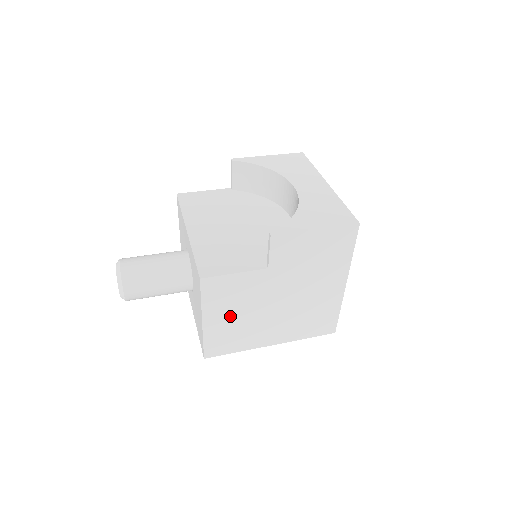
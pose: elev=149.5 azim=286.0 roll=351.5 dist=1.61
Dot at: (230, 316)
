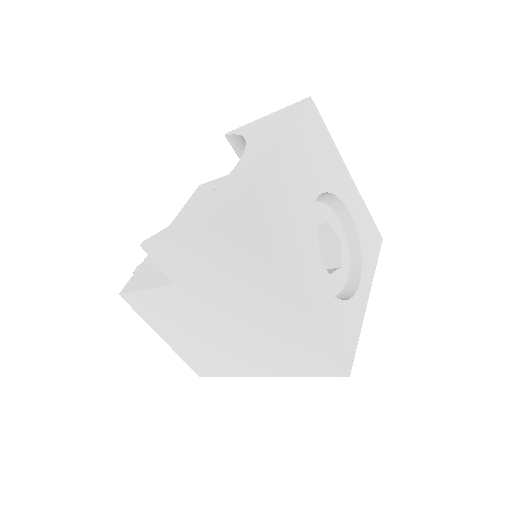
Dot at: (184, 336)
